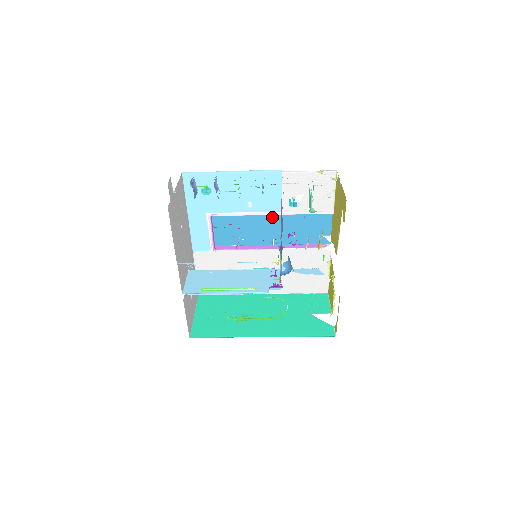
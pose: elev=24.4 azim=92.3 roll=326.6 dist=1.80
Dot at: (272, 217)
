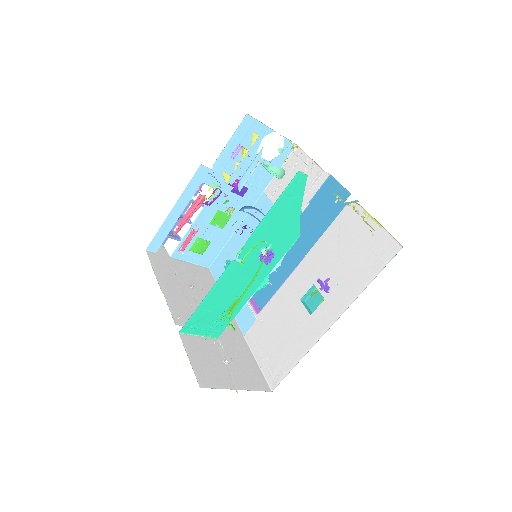
Dot at: occluded
